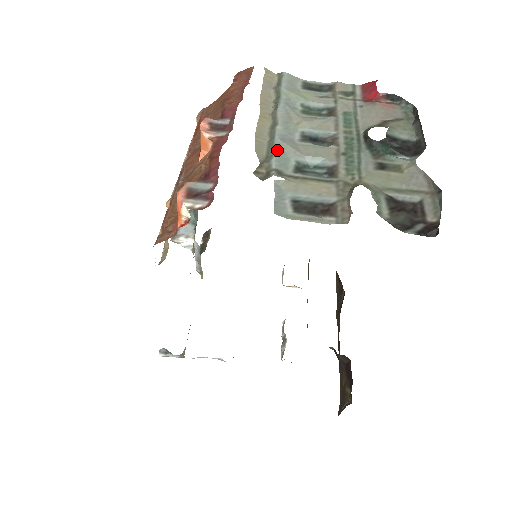
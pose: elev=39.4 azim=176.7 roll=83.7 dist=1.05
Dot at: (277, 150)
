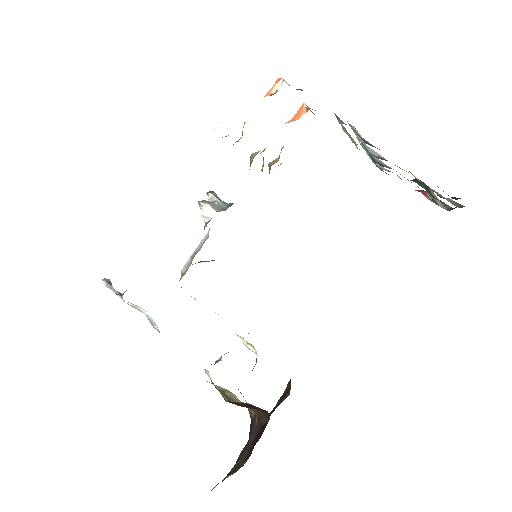
Dot at: occluded
